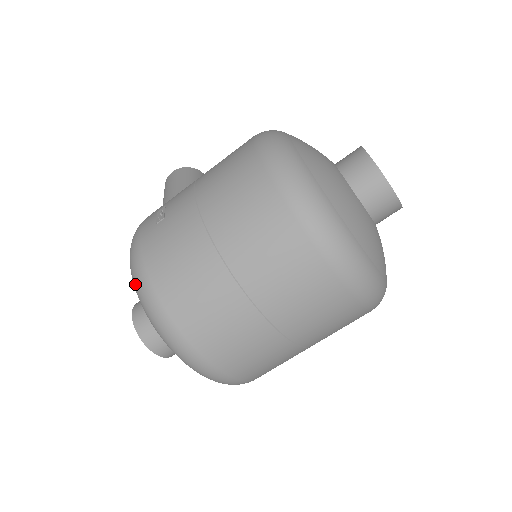
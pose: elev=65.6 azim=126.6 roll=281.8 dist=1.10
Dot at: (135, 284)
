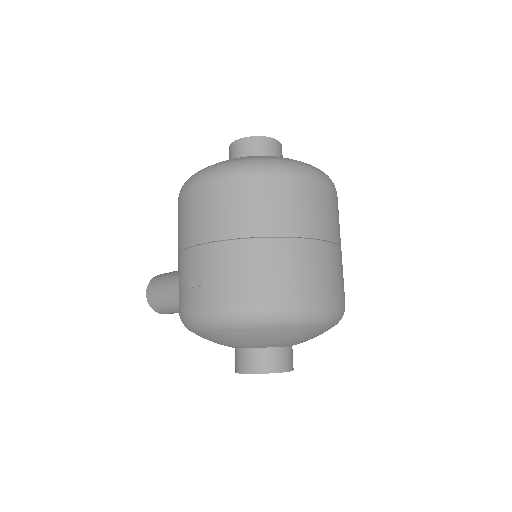
Dot at: (239, 322)
